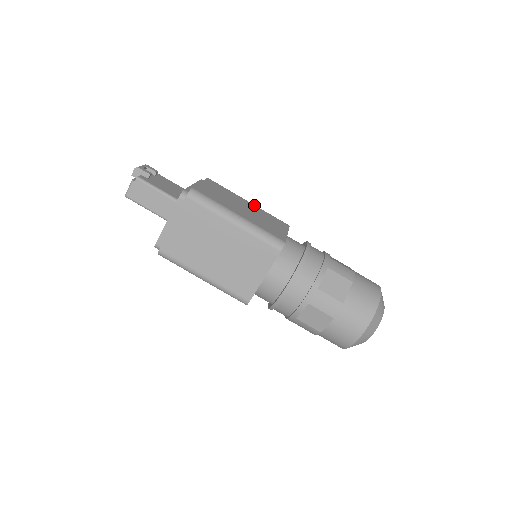
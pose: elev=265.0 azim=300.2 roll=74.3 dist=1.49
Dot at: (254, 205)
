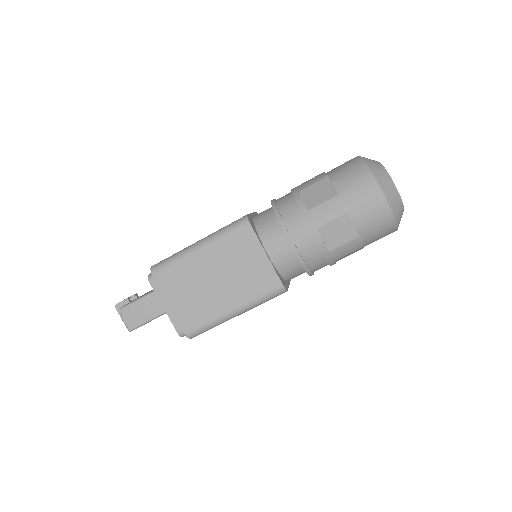
Dot at: occluded
